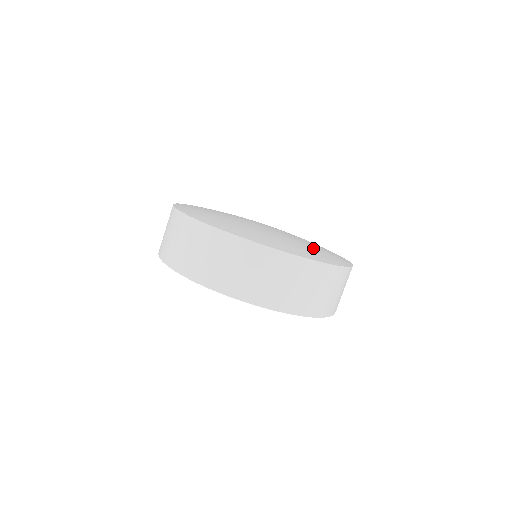
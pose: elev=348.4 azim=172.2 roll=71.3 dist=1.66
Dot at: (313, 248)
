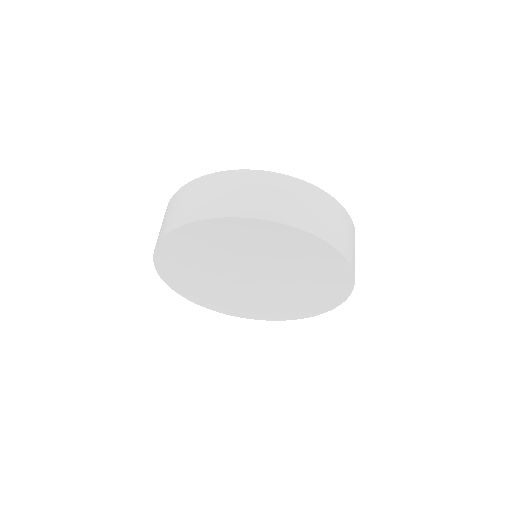
Dot at: occluded
